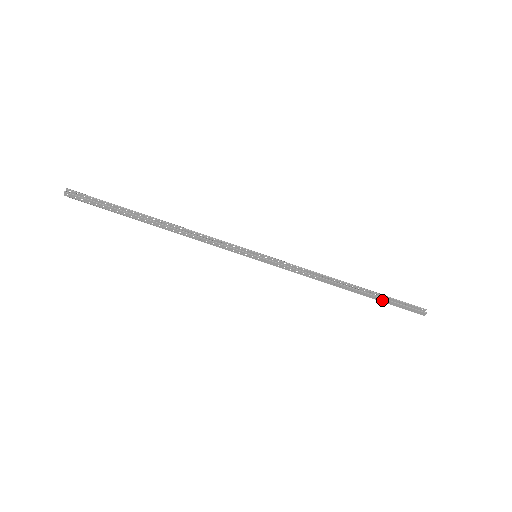
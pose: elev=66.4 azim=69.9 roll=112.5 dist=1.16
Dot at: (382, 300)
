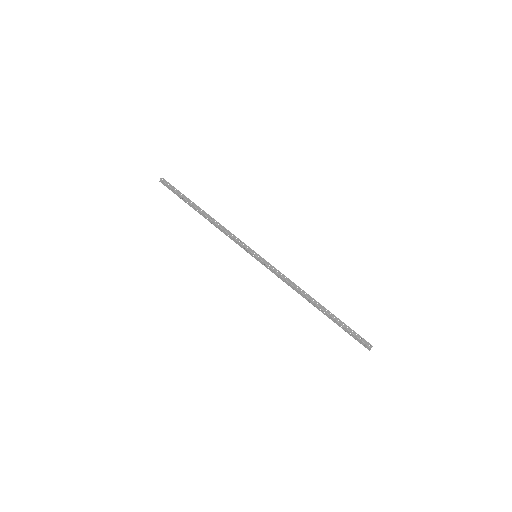
Dot at: (339, 321)
